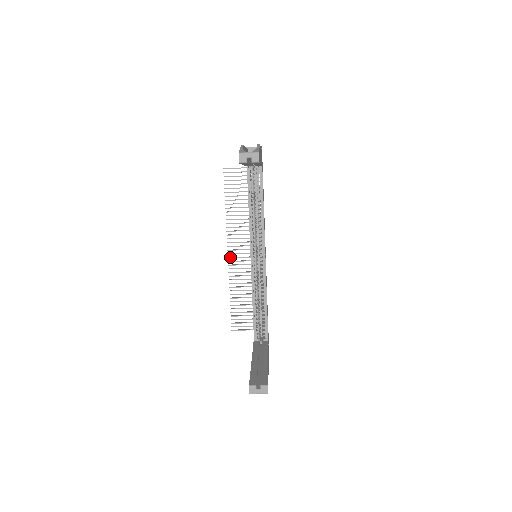
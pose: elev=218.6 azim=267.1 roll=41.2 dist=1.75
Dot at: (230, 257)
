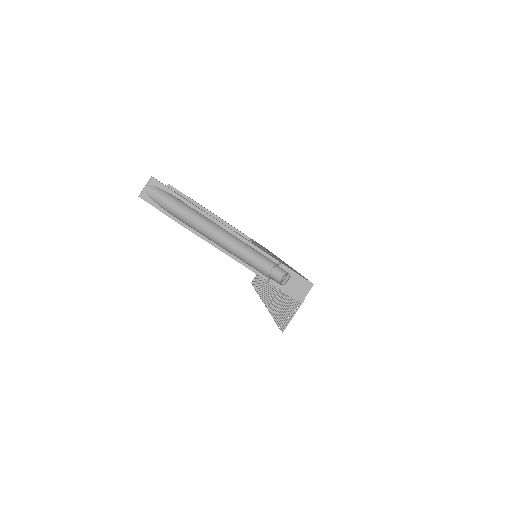
Dot at: (265, 301)
